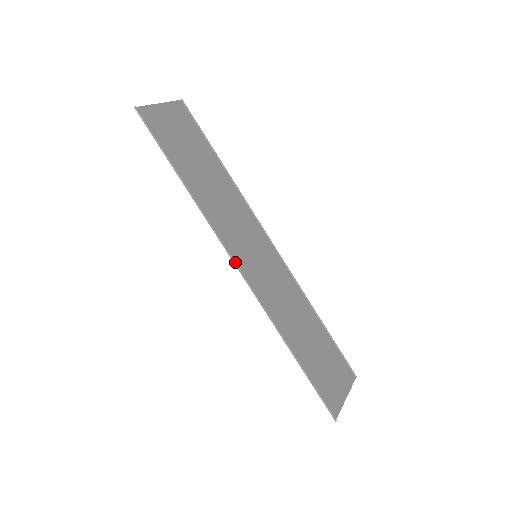
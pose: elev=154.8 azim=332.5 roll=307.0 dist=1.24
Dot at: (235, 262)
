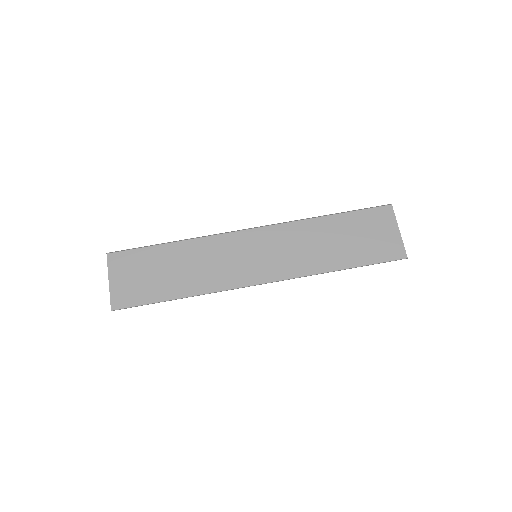
Dot at: (254, 285)
